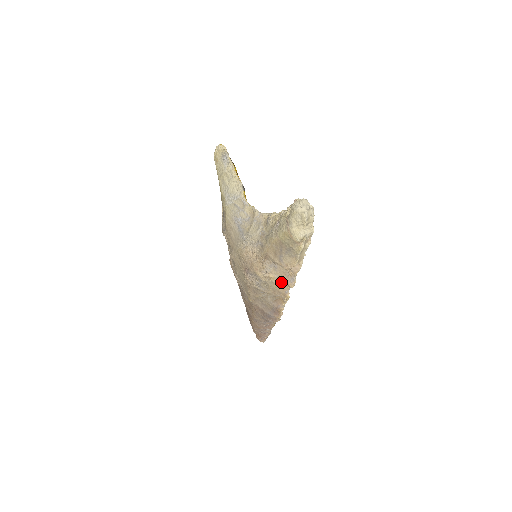
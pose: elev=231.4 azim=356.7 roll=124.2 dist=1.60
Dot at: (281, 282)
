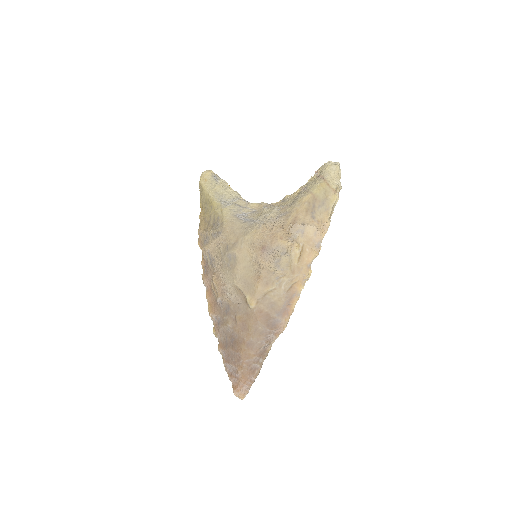
Dot at: (304, 253)
